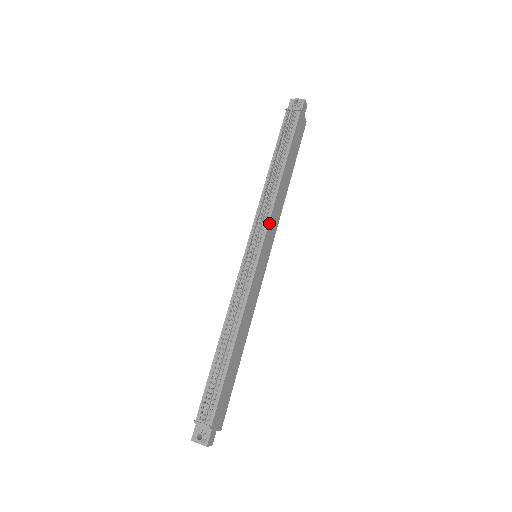
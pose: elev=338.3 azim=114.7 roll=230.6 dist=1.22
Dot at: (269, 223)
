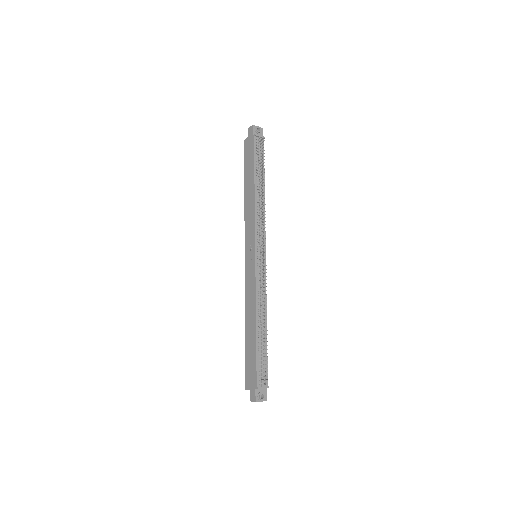
Dot at: occluded
